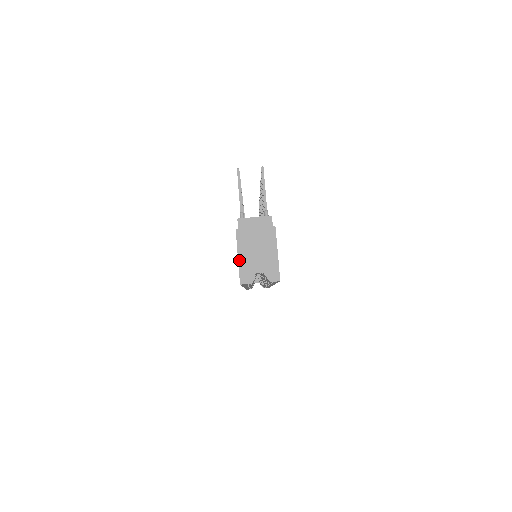
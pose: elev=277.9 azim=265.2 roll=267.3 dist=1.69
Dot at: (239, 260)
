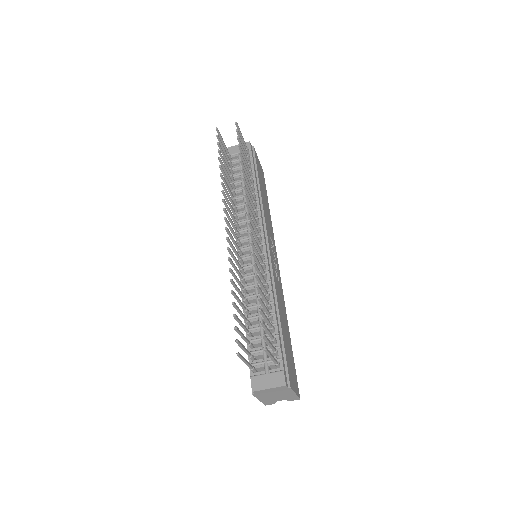
Dot at: (261, 401)
